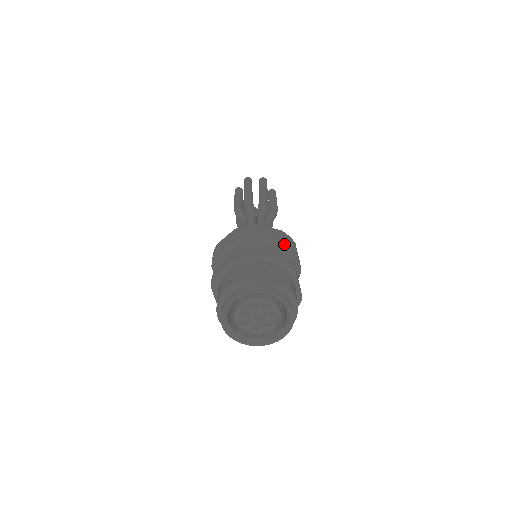
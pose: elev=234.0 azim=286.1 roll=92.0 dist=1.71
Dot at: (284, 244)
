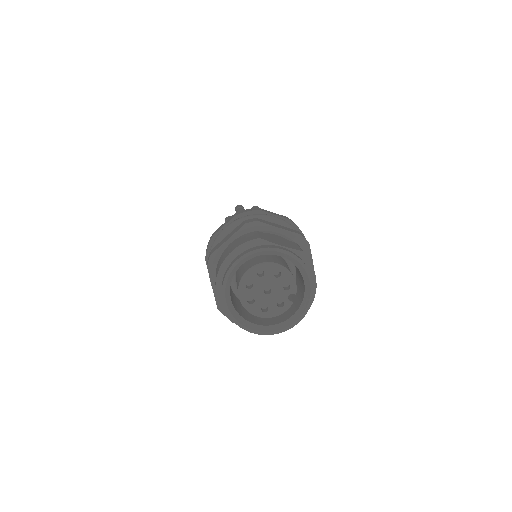
Dot at: (292, 226)
